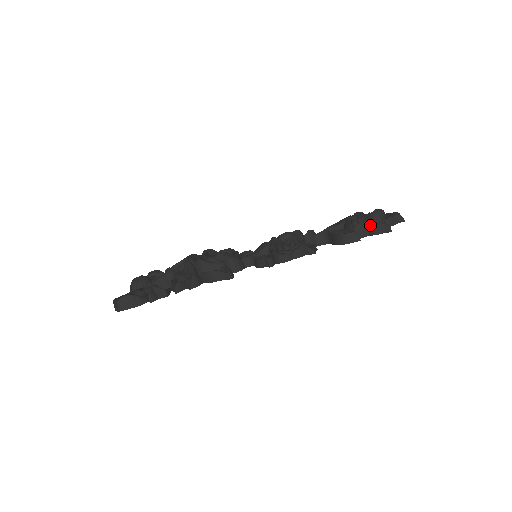
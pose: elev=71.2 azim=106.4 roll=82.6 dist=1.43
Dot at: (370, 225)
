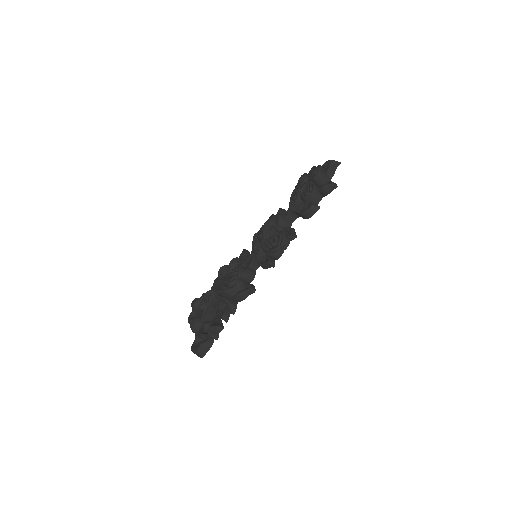
Dot at: (319, 191)
